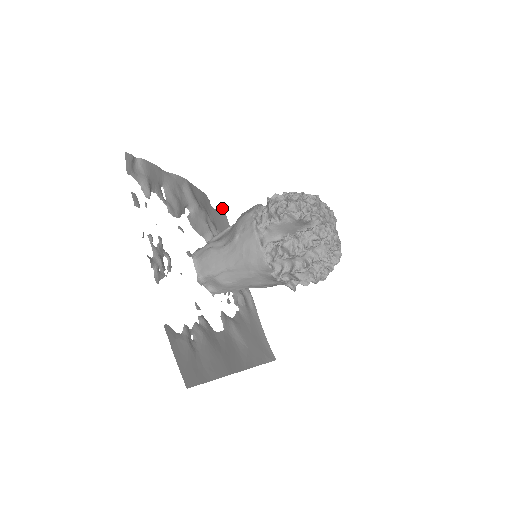
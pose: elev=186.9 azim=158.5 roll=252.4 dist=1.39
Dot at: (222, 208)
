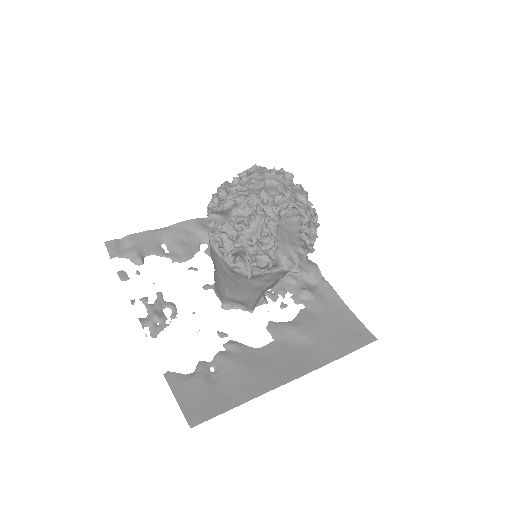
Dot at: occluded
